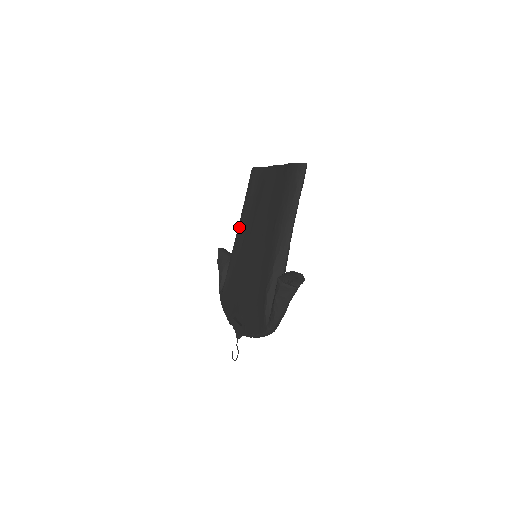
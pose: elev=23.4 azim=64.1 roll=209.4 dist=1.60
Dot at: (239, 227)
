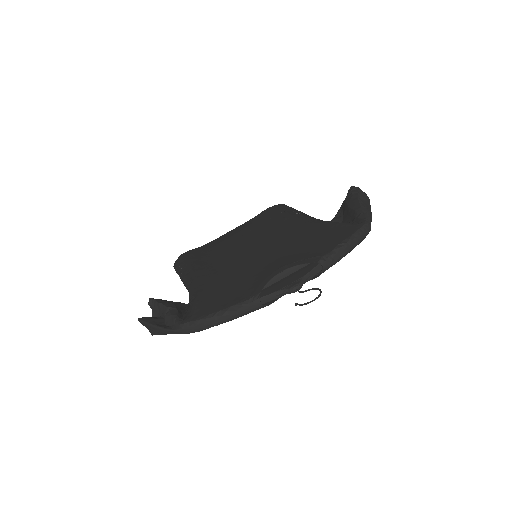
Dot at: (193, 269)
